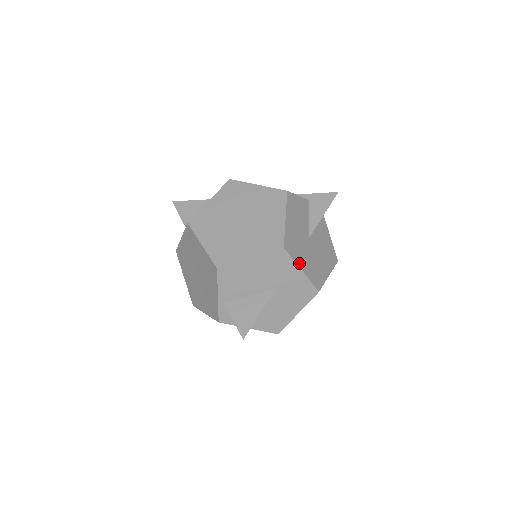
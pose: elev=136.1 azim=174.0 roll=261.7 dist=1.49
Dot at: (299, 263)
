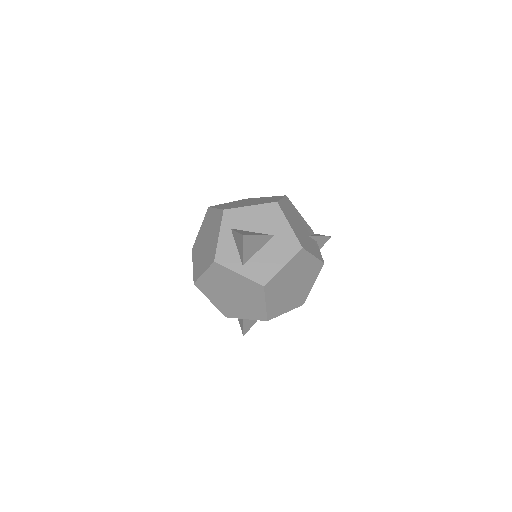
Dot at: occluded
